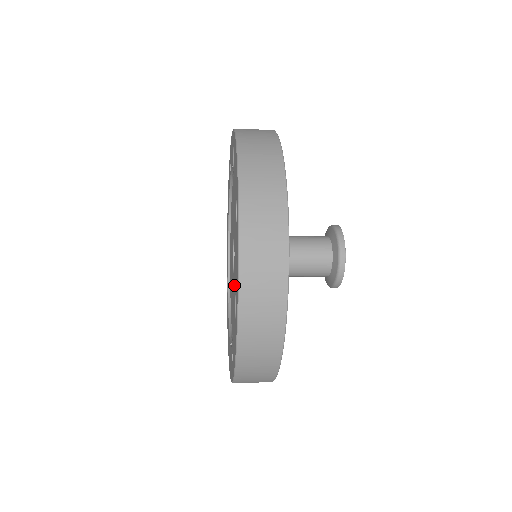
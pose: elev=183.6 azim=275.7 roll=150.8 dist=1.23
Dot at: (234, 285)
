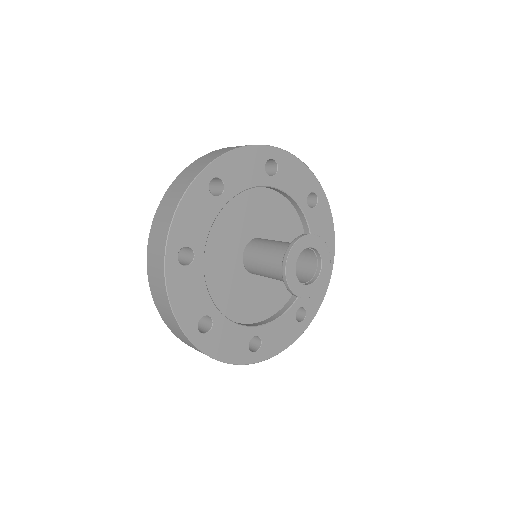
Dot at: occluded
